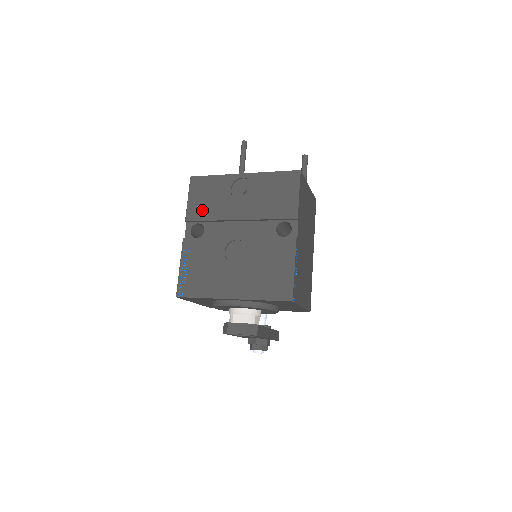
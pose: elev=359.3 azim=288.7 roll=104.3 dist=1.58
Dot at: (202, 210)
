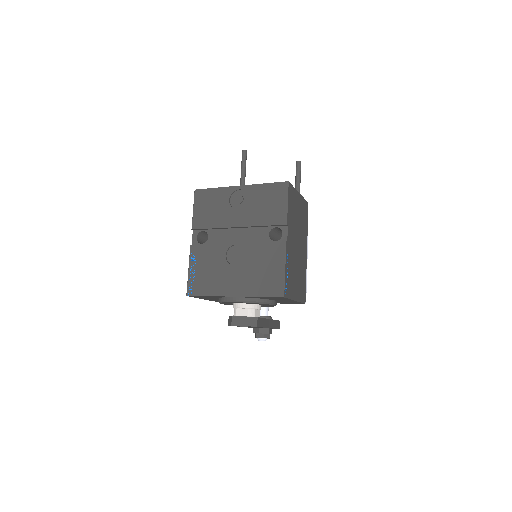
Dot at: (205, 219)
